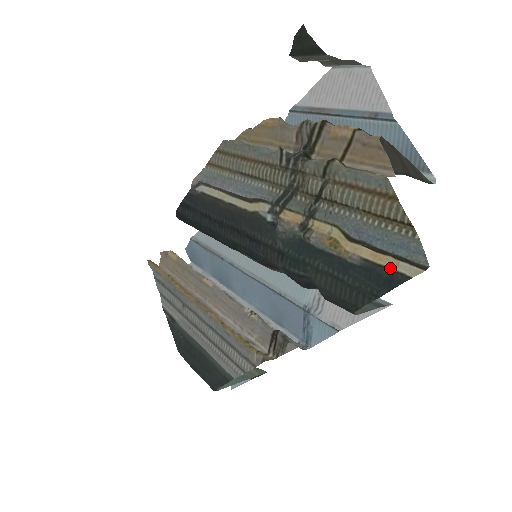
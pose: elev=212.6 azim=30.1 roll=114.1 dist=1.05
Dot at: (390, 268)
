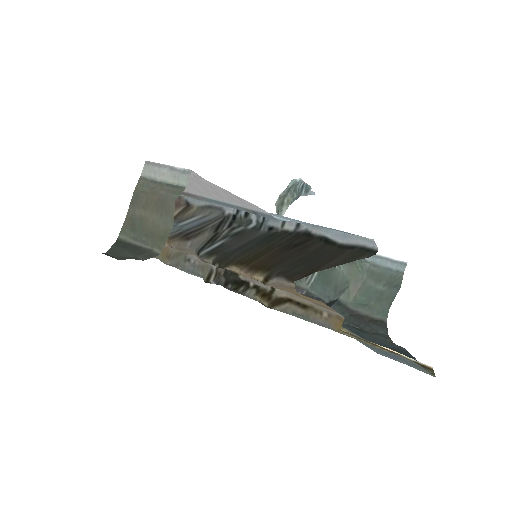
Dot at: occluded
